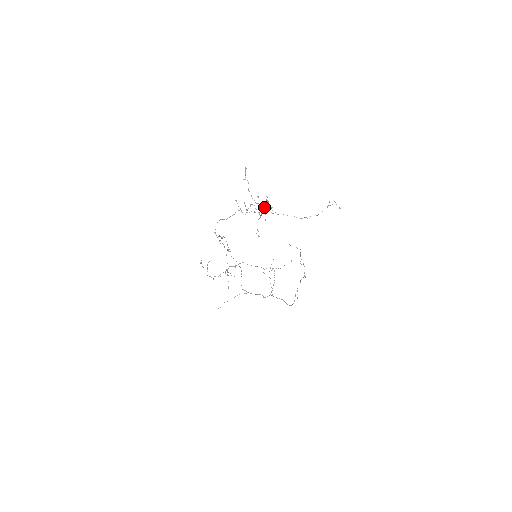
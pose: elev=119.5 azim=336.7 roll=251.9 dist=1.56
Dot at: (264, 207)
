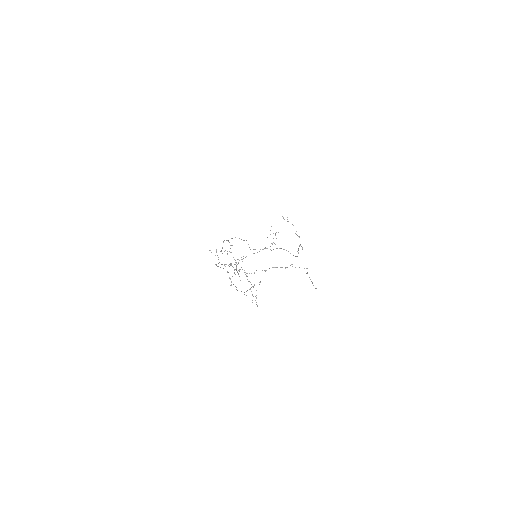
Dot at: occluded
